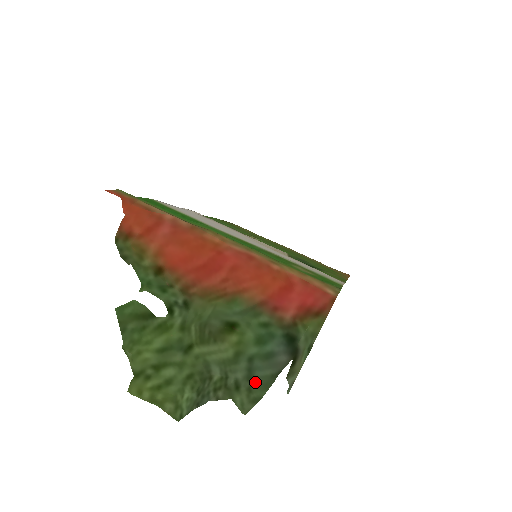
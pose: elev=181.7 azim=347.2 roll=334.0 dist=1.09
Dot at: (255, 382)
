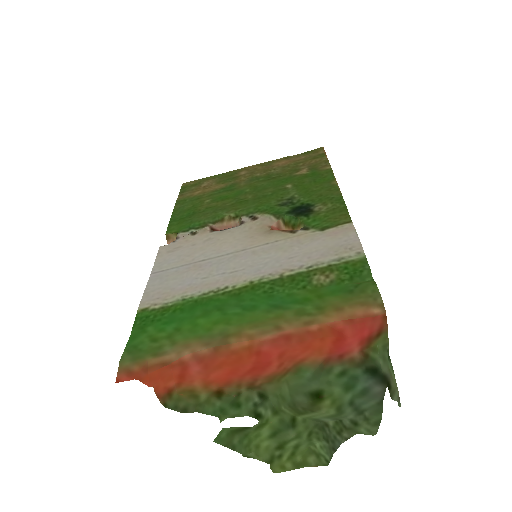
Dot at: (366, 413)
